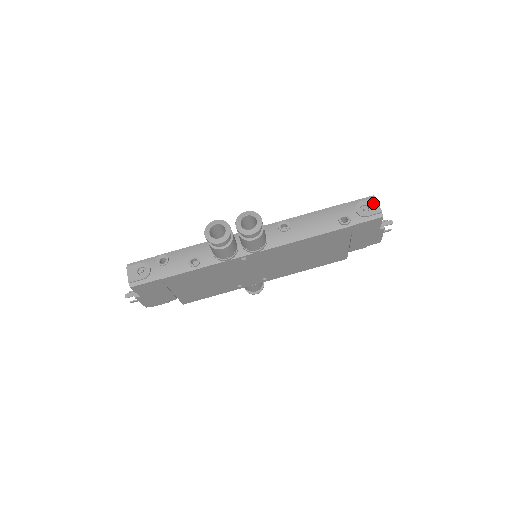
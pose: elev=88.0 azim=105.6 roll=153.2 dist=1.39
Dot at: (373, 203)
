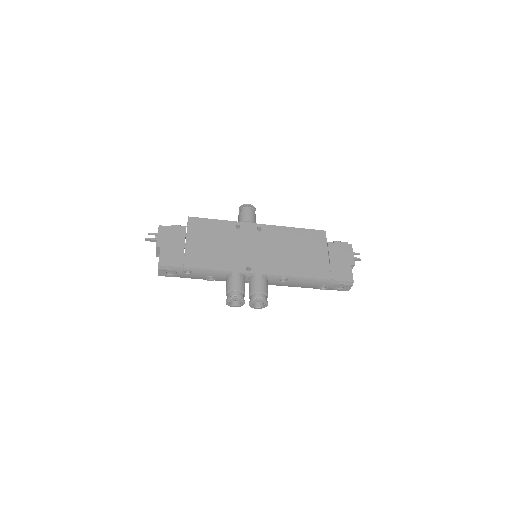
Dot at: (348, 287)
